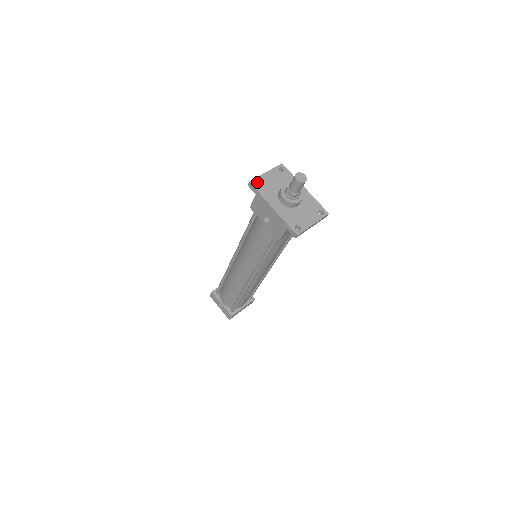
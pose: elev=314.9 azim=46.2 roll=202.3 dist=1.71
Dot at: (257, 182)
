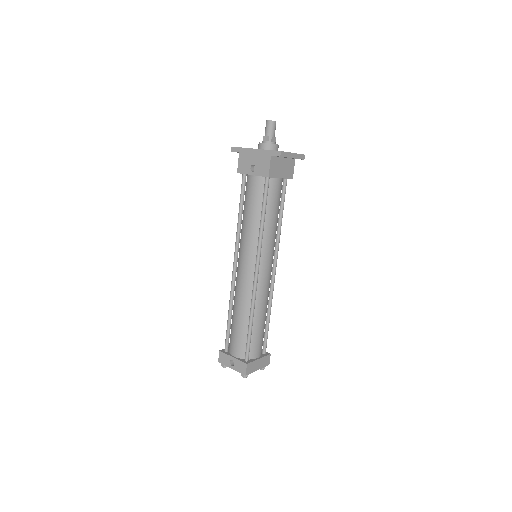
Dot at: occluded
